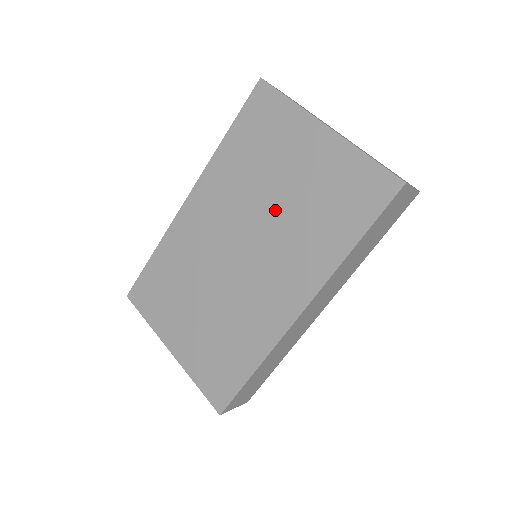
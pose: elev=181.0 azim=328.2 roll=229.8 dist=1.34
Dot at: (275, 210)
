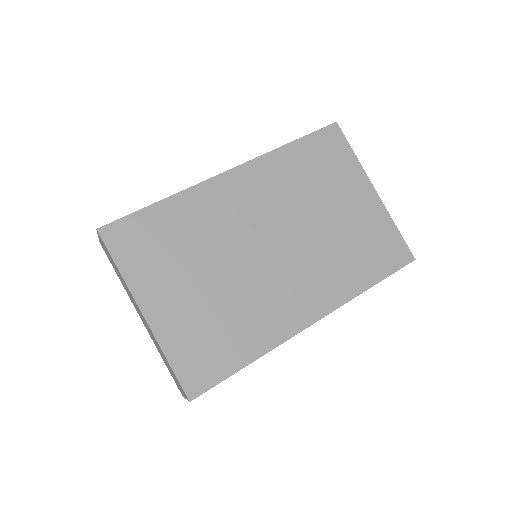
Dot at: (317, 229)
